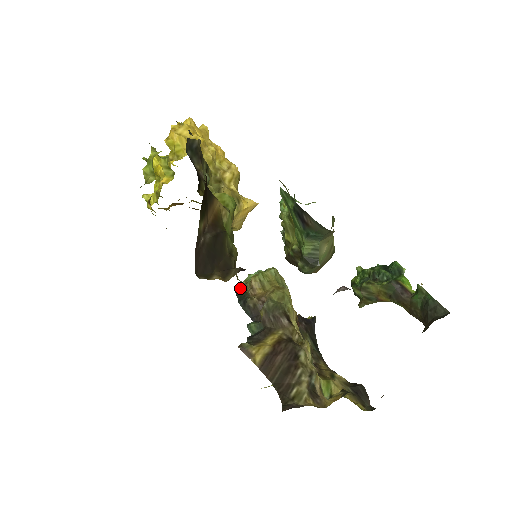
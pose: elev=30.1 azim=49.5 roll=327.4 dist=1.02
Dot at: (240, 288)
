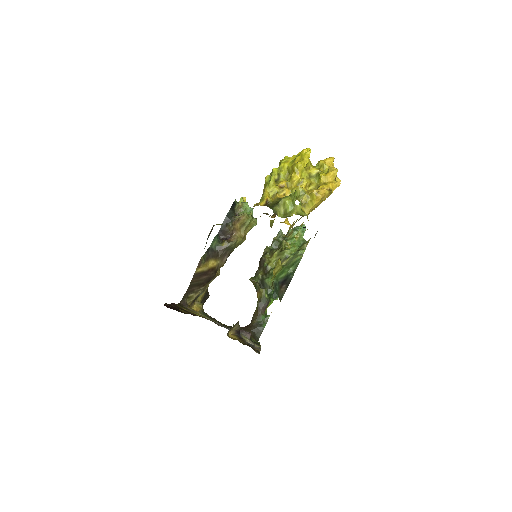
Dot at: (236, 206)
